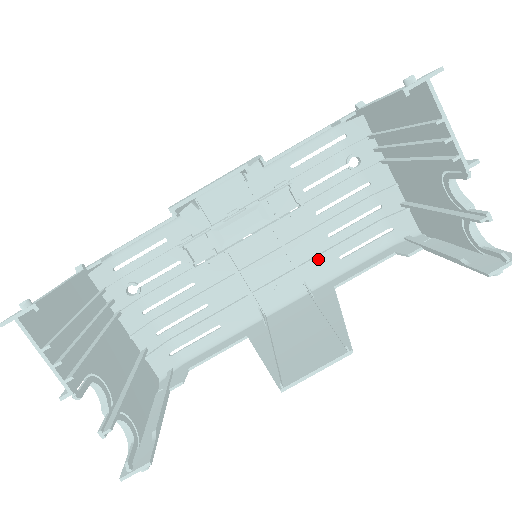
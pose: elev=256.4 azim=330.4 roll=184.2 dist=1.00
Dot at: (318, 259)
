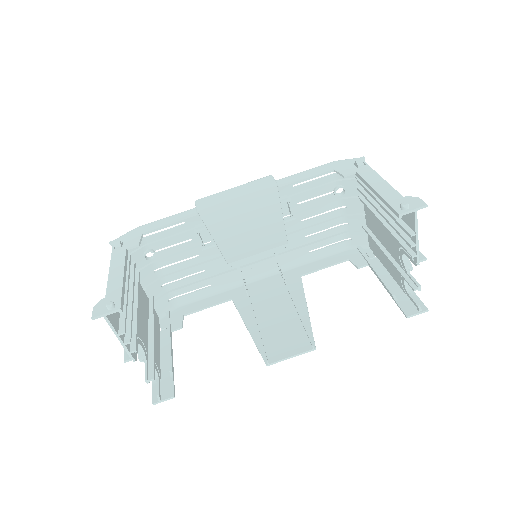
Dot at: (293, 251)
